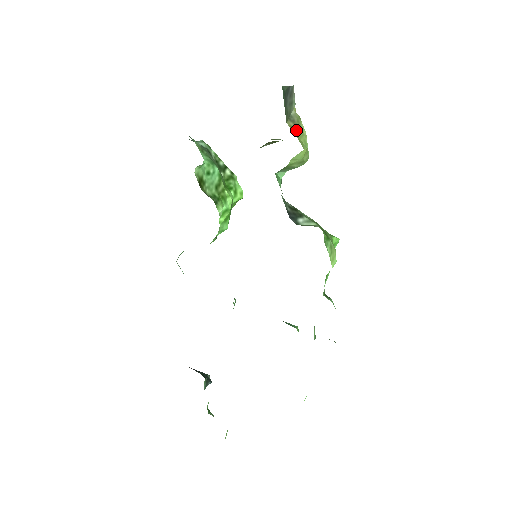
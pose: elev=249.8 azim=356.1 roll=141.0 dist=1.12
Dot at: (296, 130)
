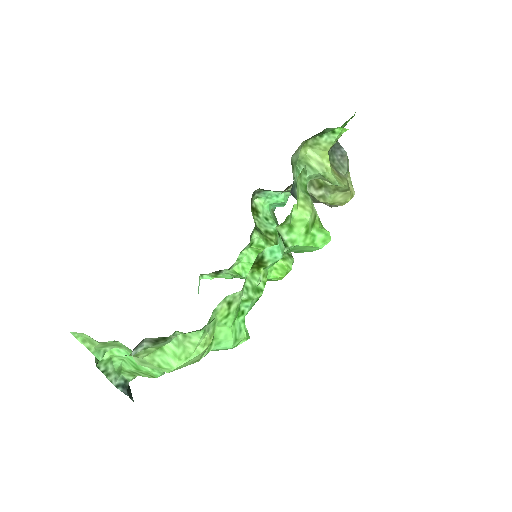
Dot at: (336, 175)
